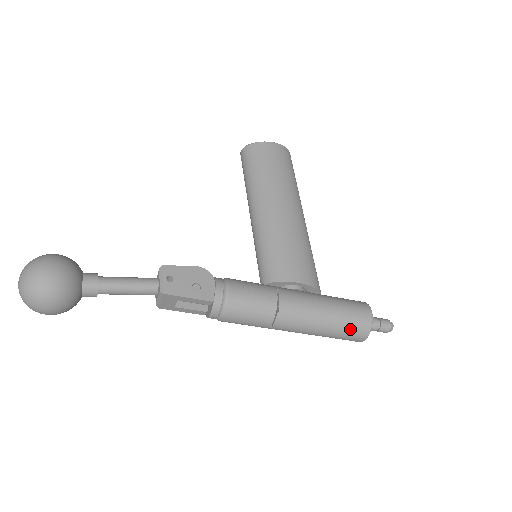
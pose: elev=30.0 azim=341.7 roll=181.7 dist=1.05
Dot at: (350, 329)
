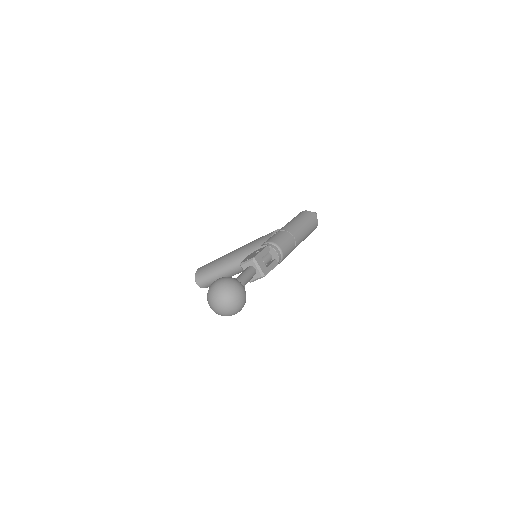
Dot at: (306, 216)
